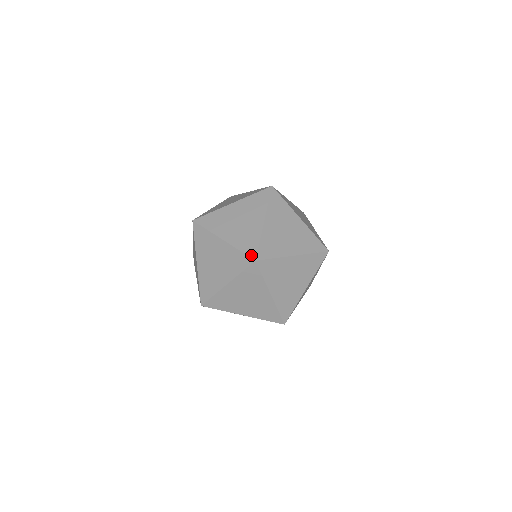
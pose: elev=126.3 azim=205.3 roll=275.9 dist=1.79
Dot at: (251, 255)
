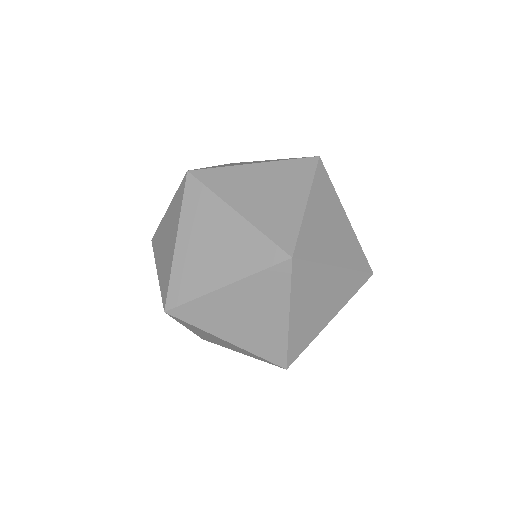
Dot at: (169, 301)
